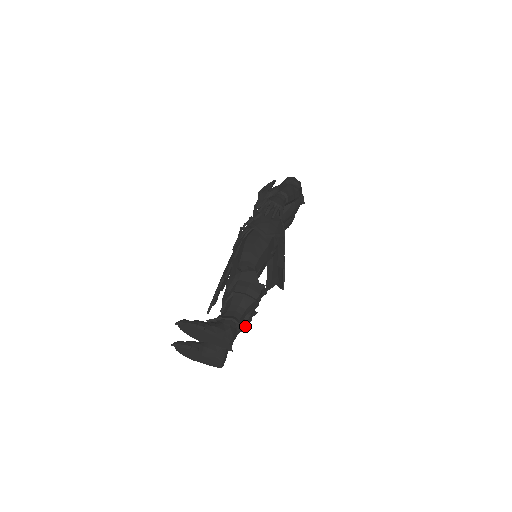
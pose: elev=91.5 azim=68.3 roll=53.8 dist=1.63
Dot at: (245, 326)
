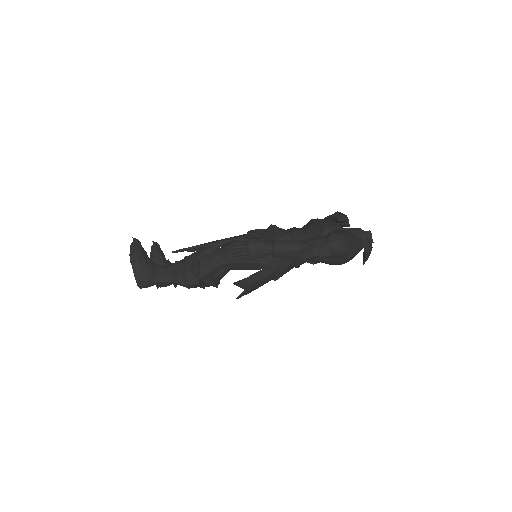
Dot at: occluded
